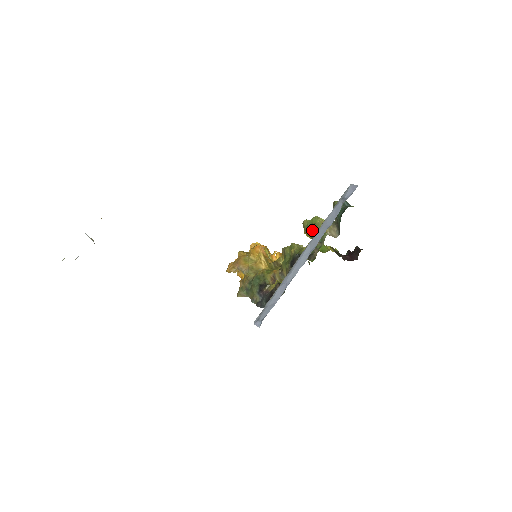
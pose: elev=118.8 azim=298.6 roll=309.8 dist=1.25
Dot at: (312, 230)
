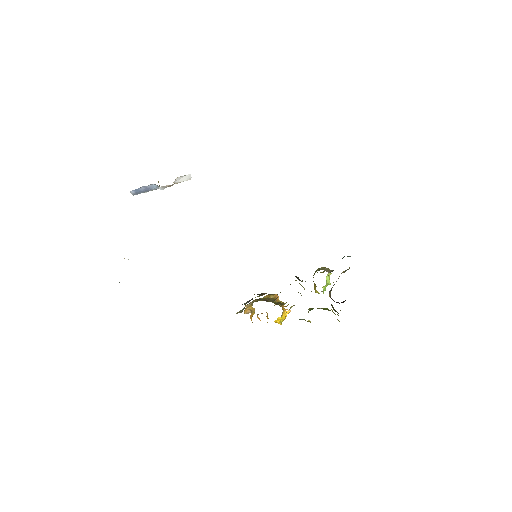
Dot at: (315, 272)
